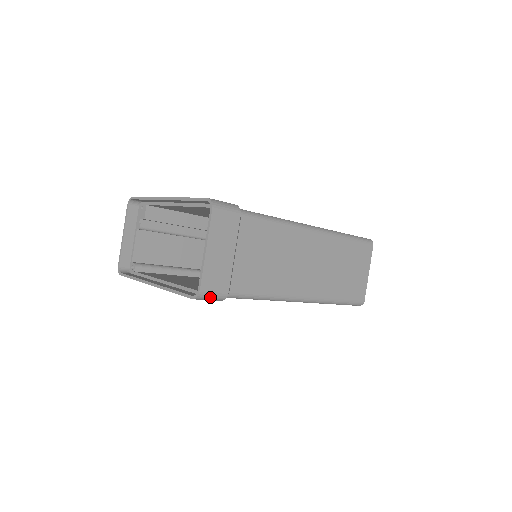
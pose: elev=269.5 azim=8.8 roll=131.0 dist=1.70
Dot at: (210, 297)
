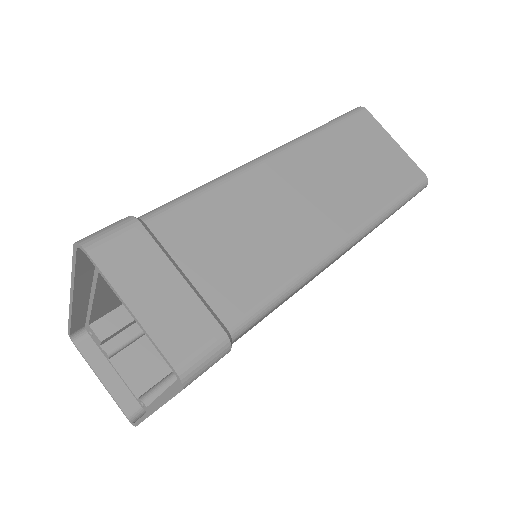
Dot at: (203, 363)
